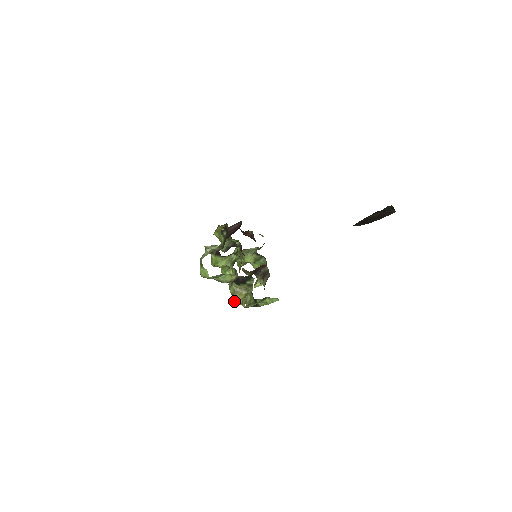
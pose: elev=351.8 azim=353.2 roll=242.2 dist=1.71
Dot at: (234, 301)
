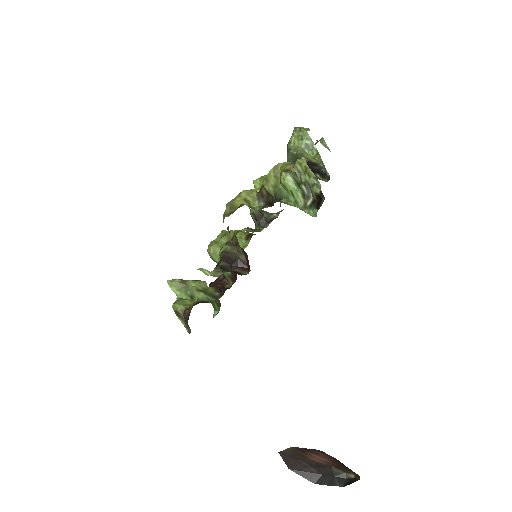
Dot at: (280, 163)
